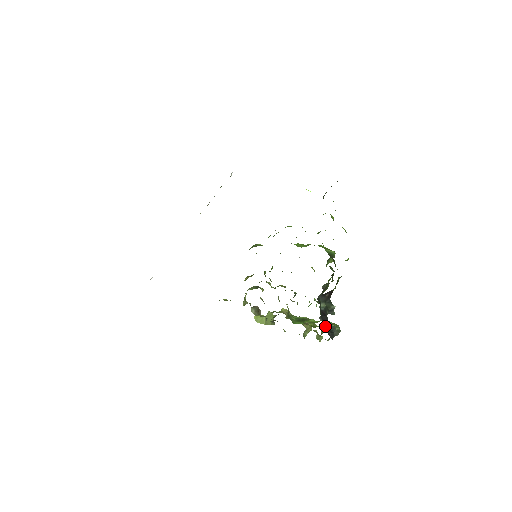
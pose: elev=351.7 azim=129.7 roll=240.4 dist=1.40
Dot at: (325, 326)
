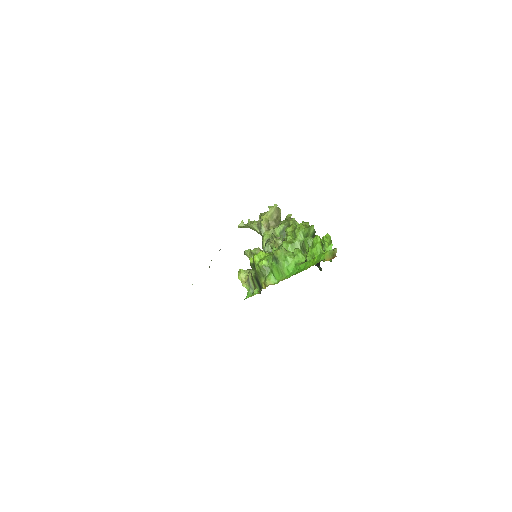
Dot at: (318, 264)
